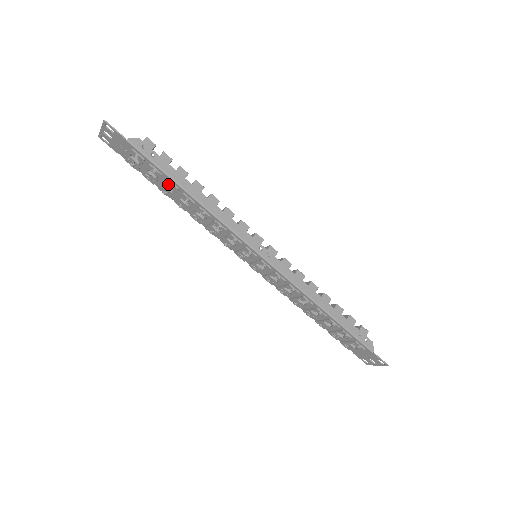
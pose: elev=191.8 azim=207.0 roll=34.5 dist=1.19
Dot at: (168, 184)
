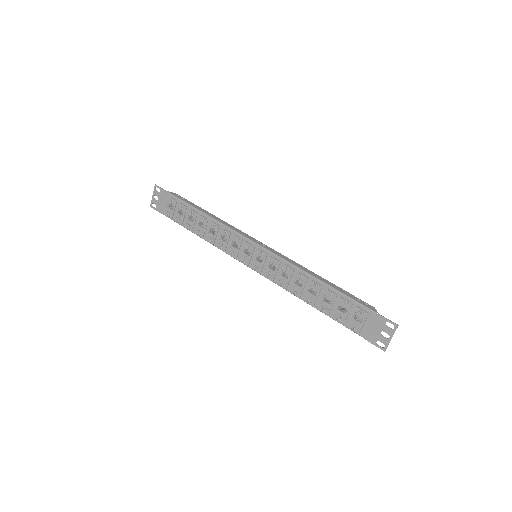
Dot at: (191, 214)
